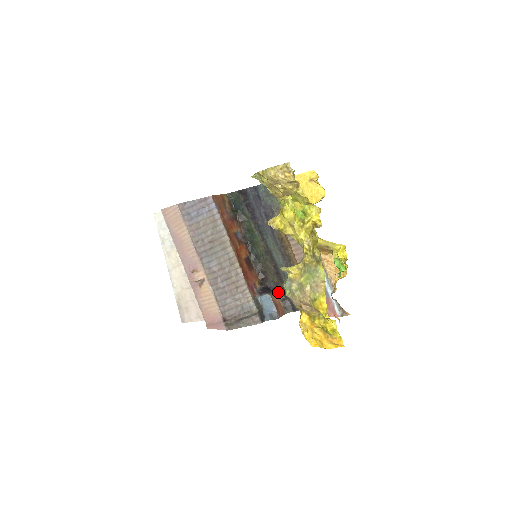
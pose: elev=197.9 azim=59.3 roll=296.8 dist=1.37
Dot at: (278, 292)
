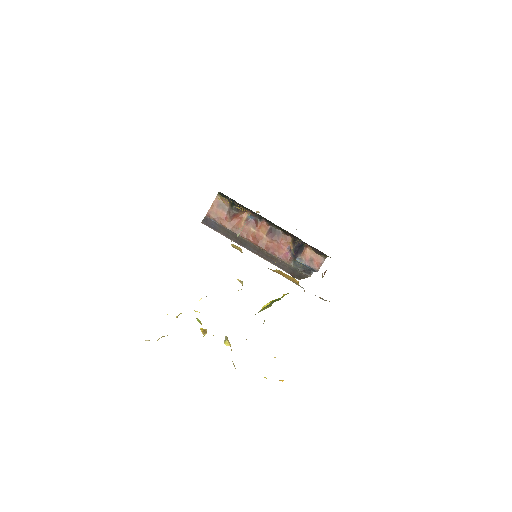
Dot at: (308, 246)
